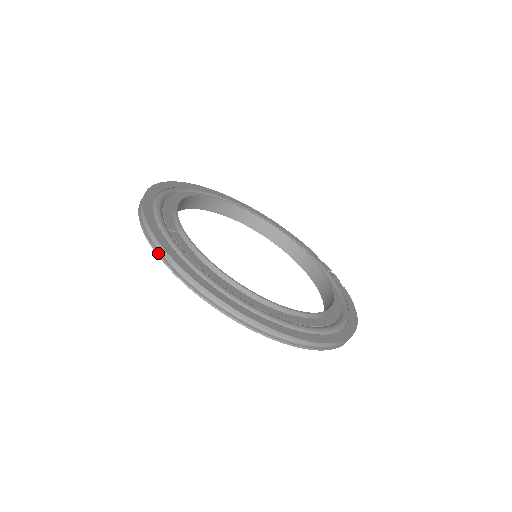
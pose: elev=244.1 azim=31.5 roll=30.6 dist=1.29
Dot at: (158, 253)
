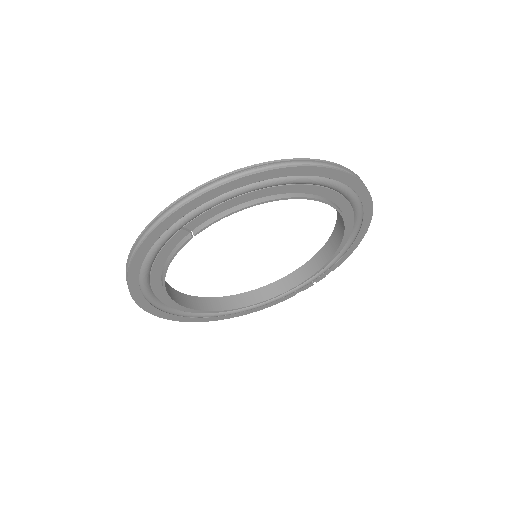
Dot at: (193, 197)
